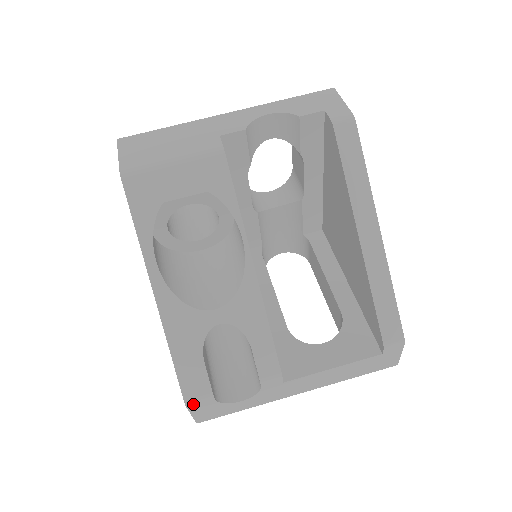
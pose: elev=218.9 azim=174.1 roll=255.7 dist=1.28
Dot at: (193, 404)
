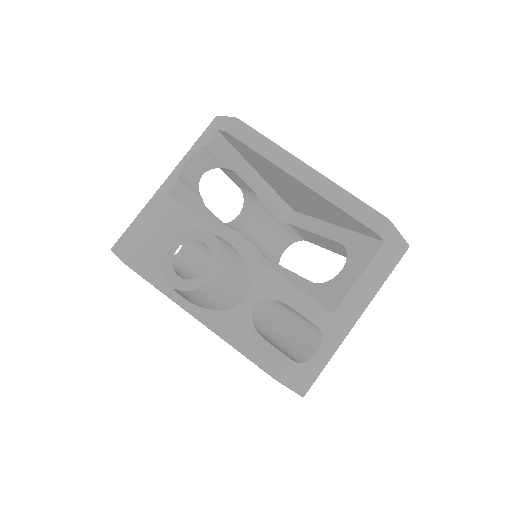
Dot at: (281, 376)
